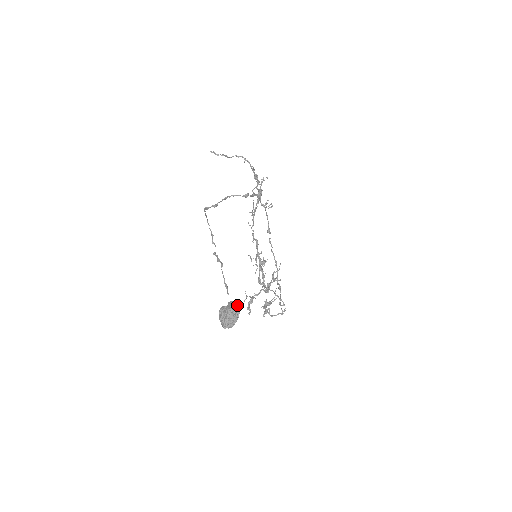
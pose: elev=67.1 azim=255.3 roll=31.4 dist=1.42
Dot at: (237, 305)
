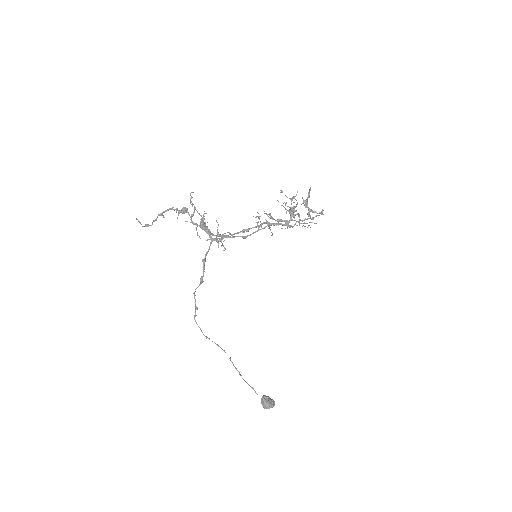
Dot at: (266, 405)
